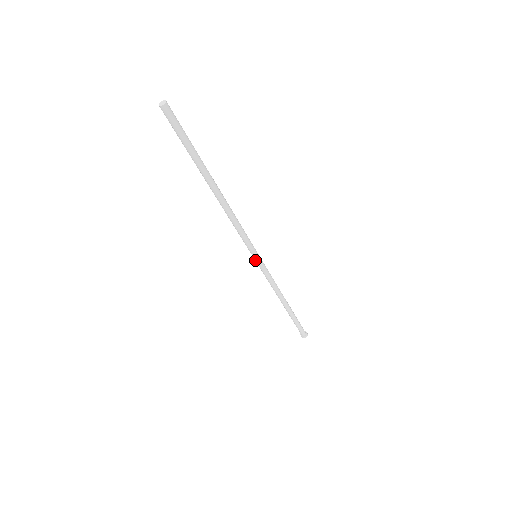
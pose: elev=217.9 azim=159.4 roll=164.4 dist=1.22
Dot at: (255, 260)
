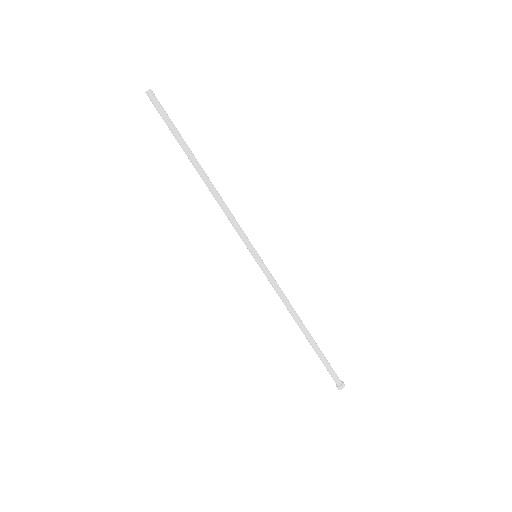
Dot at: (258, 260)
